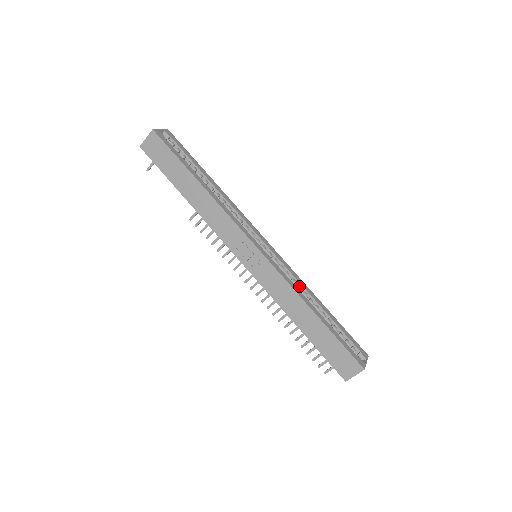
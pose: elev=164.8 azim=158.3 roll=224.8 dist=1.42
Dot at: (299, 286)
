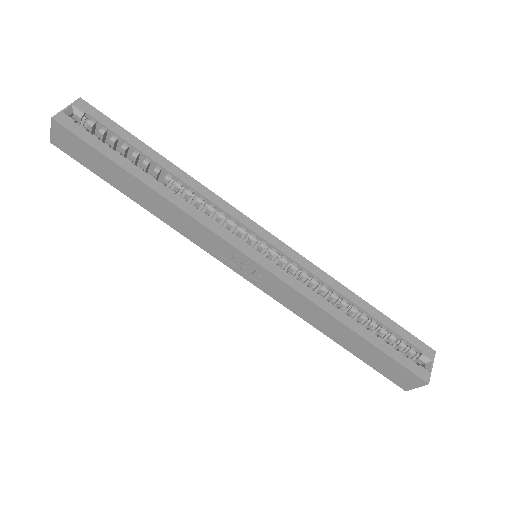
Dot at: (323, 287)
